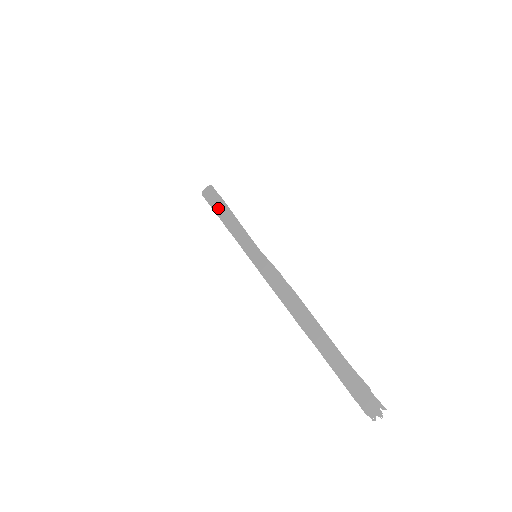
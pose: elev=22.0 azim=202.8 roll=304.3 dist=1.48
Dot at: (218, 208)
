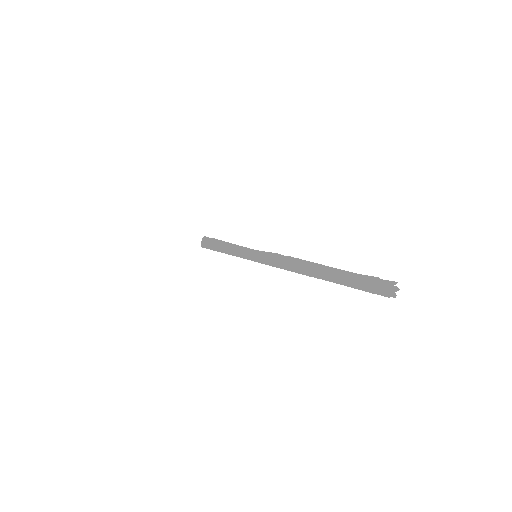
Dot at: (216, 247)
